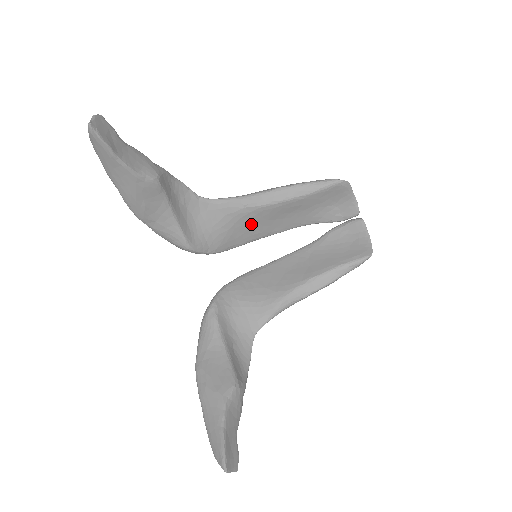
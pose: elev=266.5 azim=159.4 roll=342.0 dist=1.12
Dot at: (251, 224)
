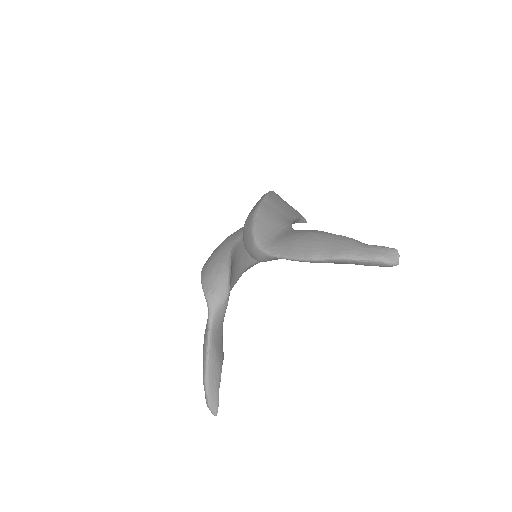
Dot at: occluded
